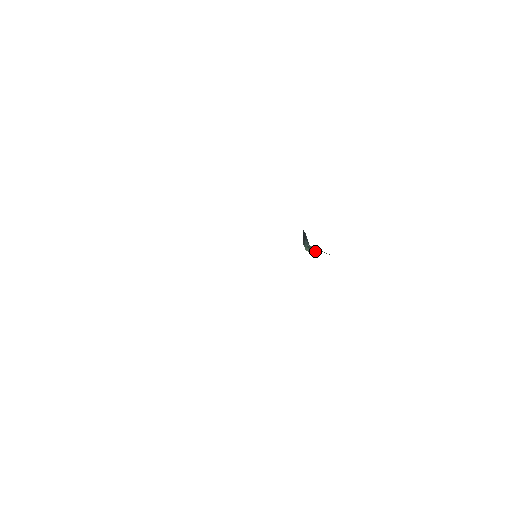
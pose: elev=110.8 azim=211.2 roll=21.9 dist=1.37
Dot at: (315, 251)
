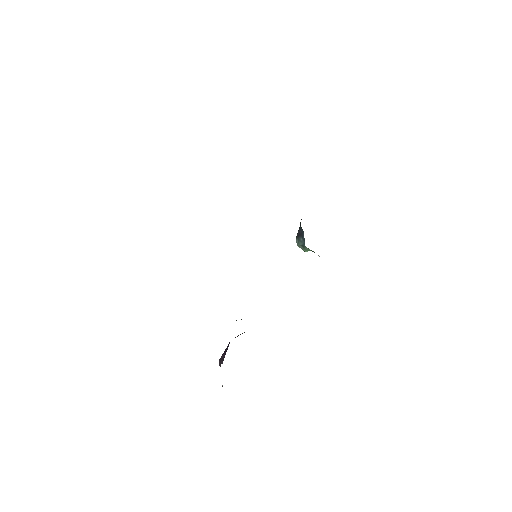
Dot at: (307, 250)
